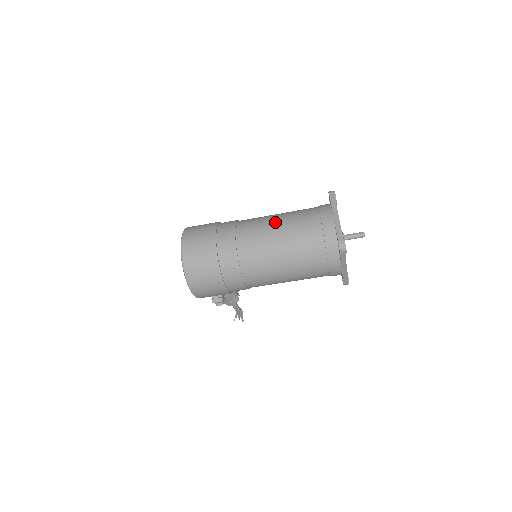
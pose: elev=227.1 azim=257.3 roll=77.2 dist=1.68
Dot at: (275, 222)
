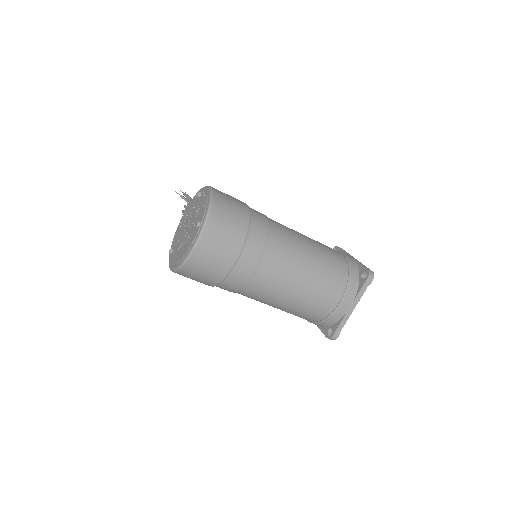
Dot at: (303, 278)
